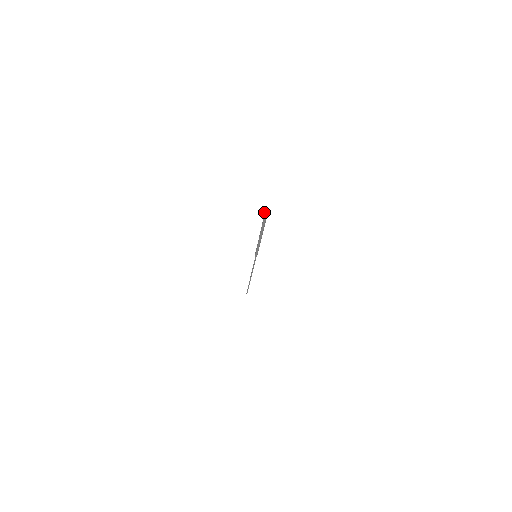
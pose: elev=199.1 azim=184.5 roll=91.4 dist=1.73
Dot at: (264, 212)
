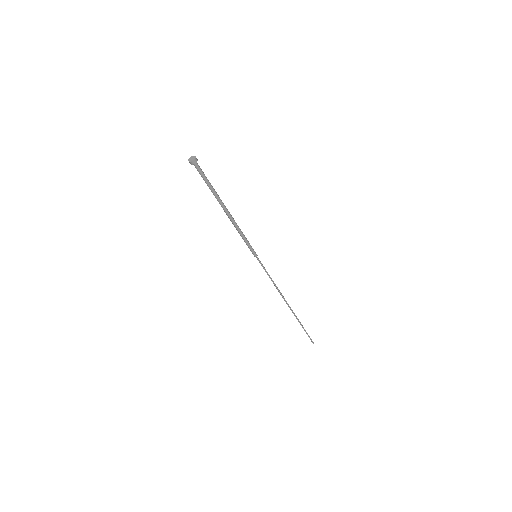
Dot at: (190, 157)
